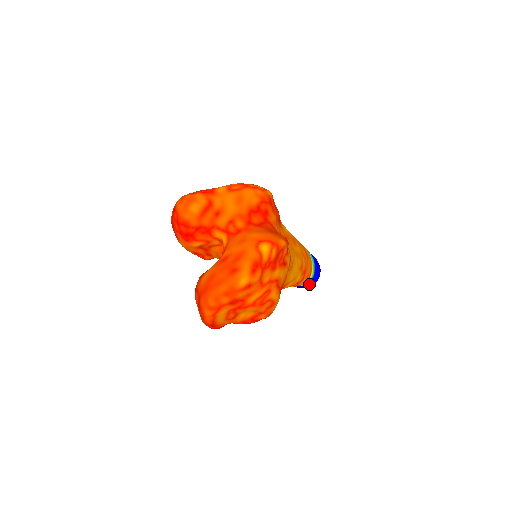
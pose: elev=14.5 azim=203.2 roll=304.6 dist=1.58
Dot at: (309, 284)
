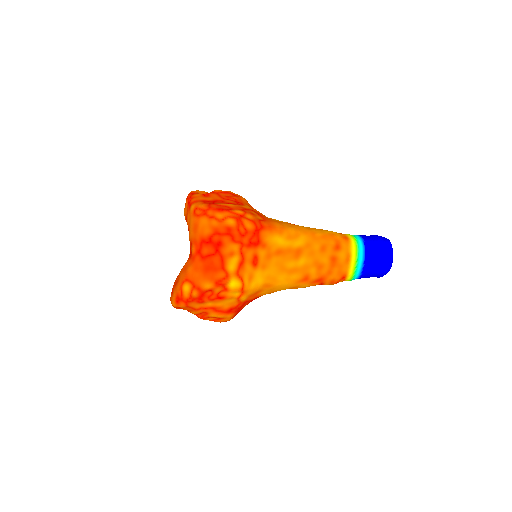
Dot at: (368, 277)
